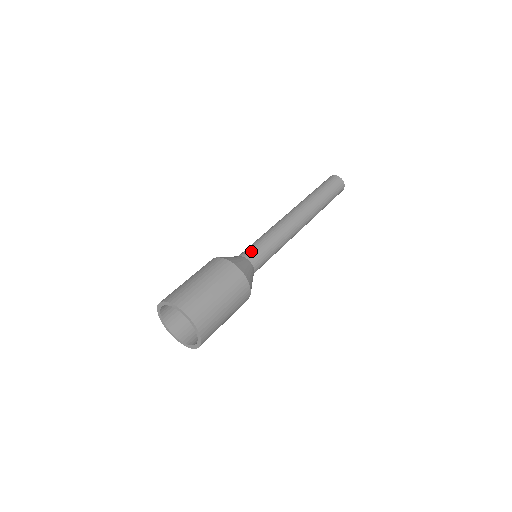
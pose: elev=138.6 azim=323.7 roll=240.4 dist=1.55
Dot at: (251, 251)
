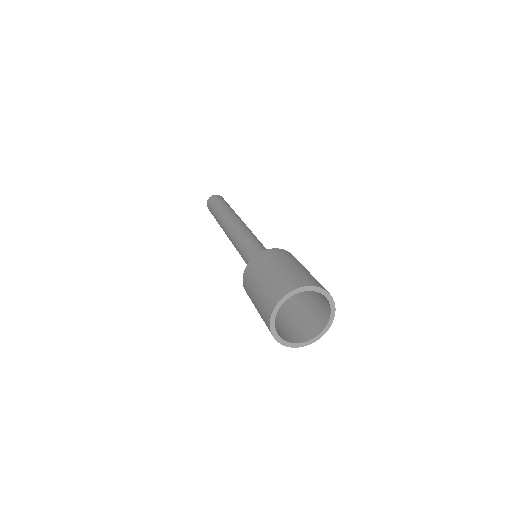
Dot at: occluded
